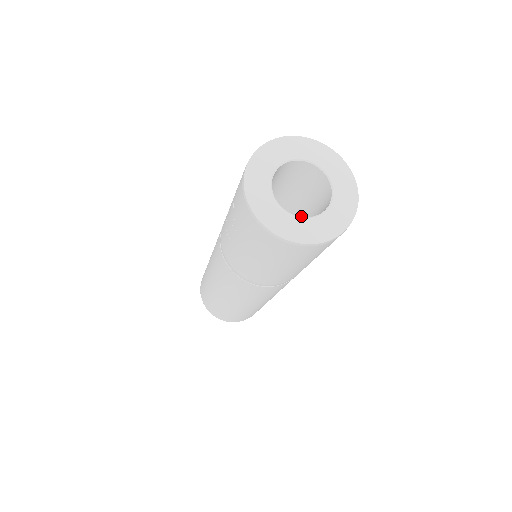
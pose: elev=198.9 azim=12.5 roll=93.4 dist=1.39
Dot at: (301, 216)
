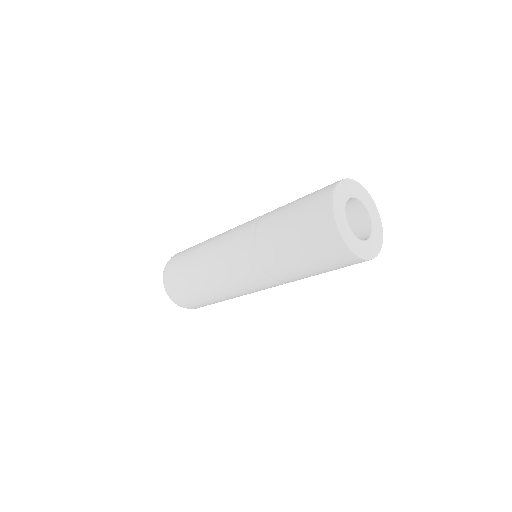
Dot at: occluded
